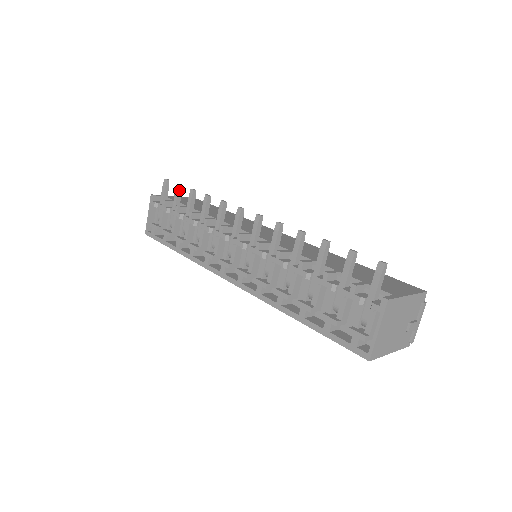
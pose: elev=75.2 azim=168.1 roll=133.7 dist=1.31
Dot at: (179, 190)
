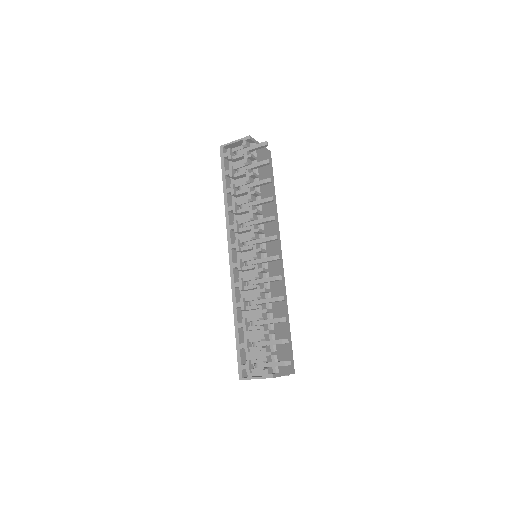
Dot at: (265, 164)
